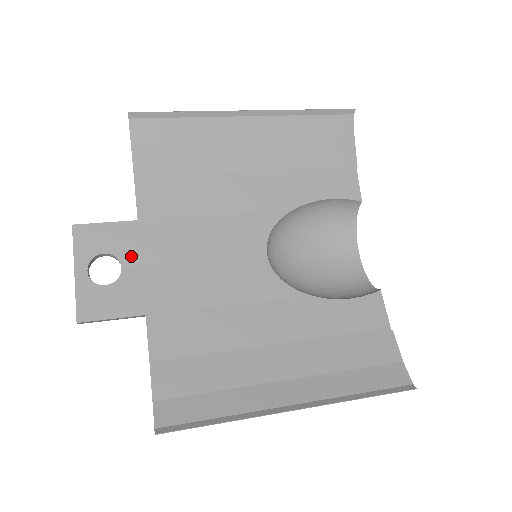
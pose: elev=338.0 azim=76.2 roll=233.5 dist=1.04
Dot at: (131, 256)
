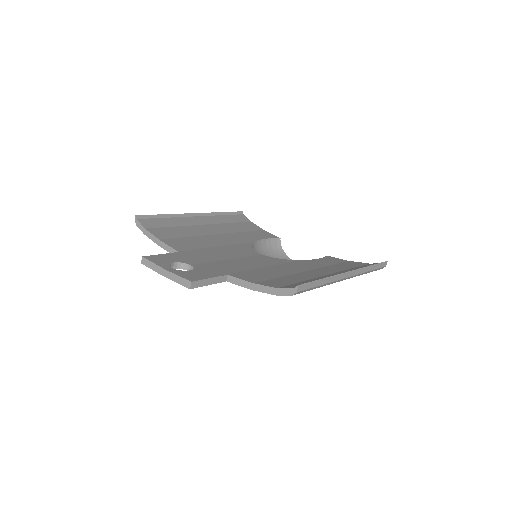
Dot at: (191, 262)
